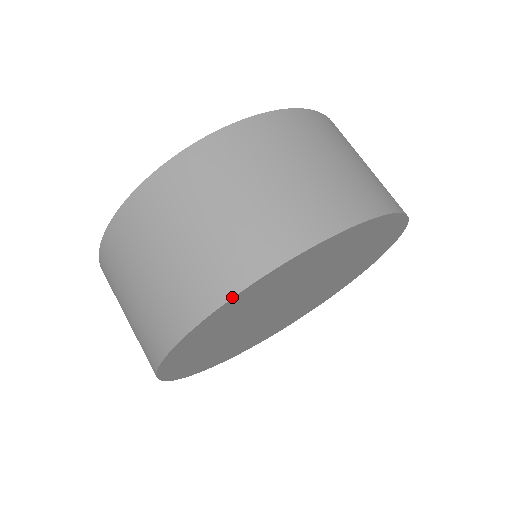
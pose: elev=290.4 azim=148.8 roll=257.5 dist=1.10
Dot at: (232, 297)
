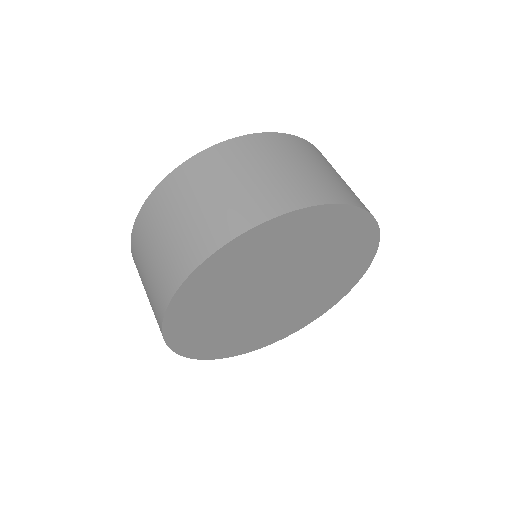
Dot at: (162, 326)
